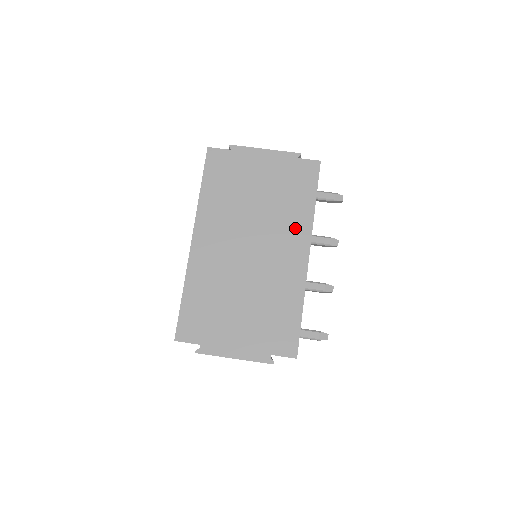
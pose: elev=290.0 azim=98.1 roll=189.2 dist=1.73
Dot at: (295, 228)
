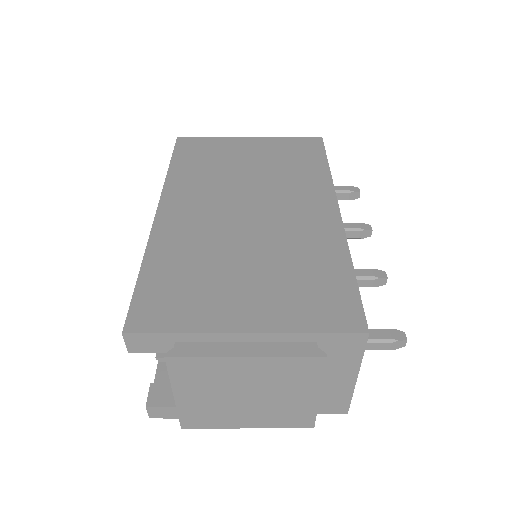
Dot at: (309, 187)
